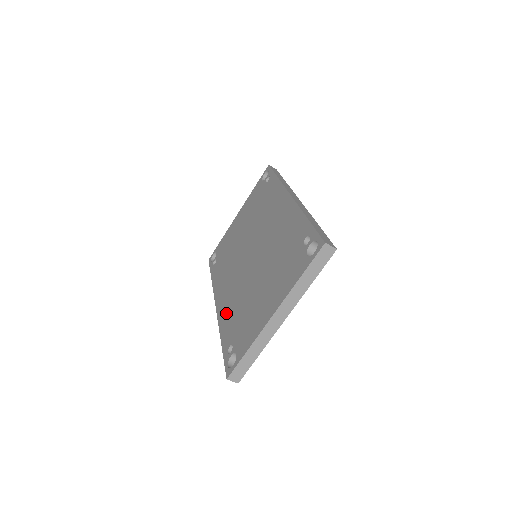
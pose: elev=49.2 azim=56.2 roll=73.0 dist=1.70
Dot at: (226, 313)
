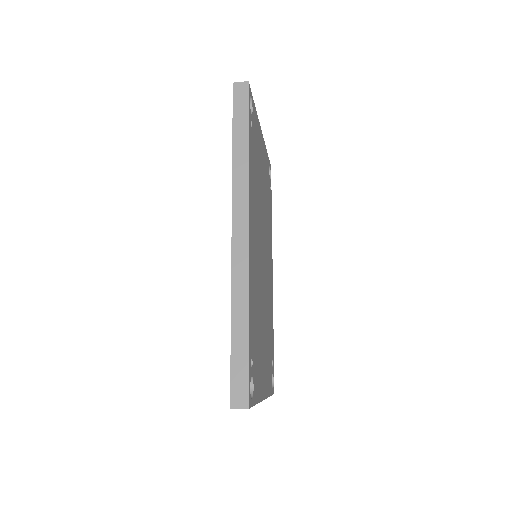
Dot at: occluded
